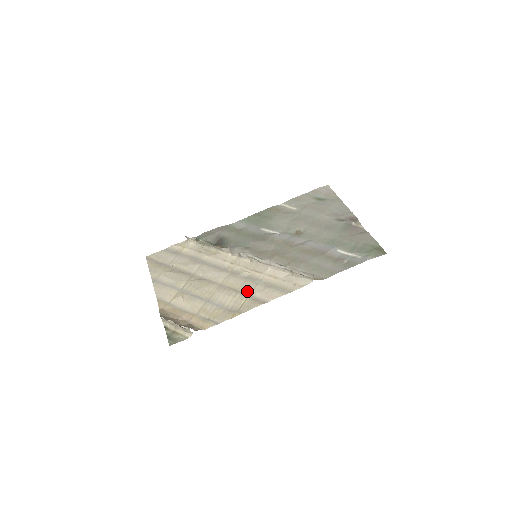
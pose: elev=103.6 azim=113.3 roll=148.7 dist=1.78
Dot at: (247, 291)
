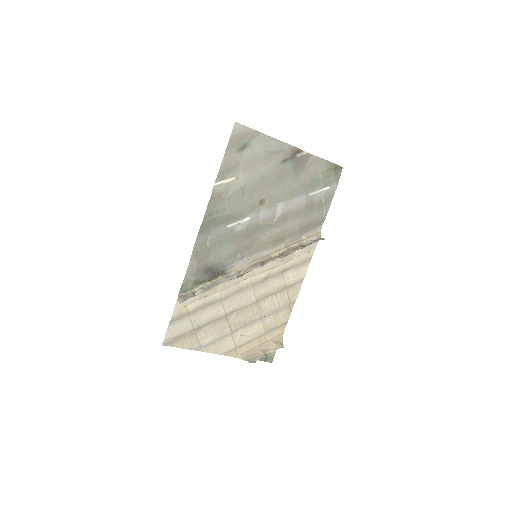
Dot at: (282, 287)
